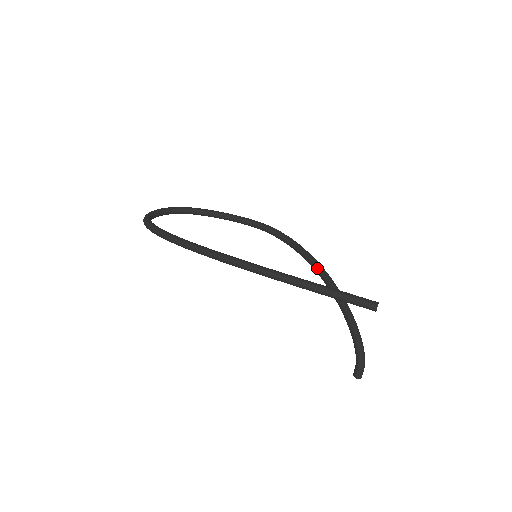
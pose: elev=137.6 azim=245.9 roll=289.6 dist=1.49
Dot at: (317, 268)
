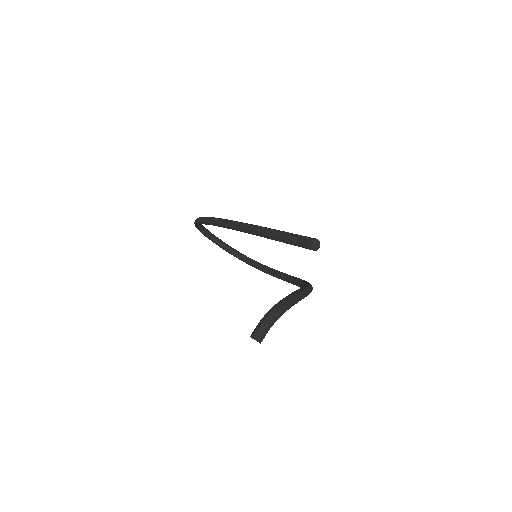
Dot at: (305, 284)
